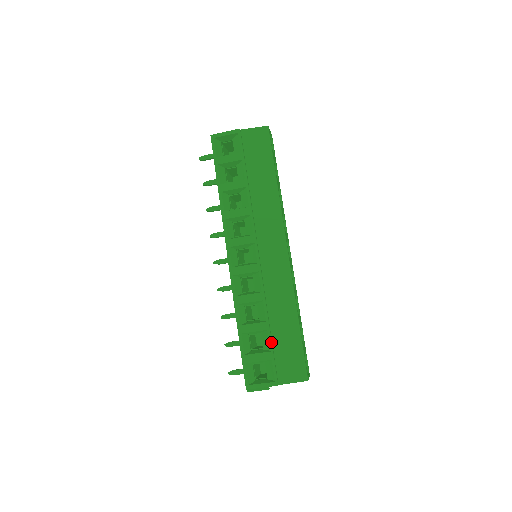
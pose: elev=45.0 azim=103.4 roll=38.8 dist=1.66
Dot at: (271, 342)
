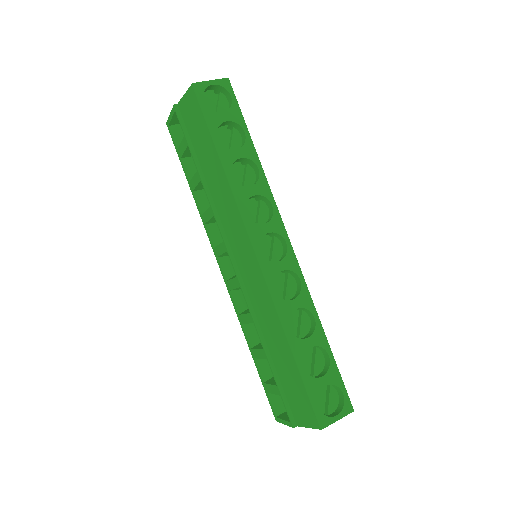
Dot at: (274, 374)
